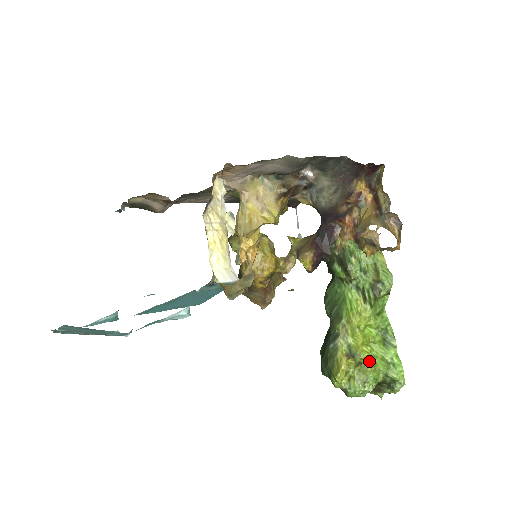
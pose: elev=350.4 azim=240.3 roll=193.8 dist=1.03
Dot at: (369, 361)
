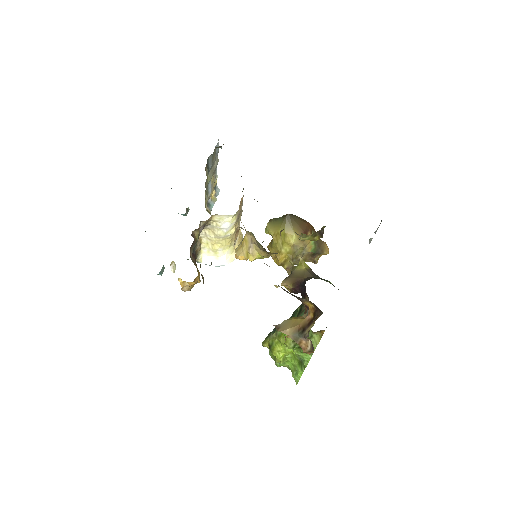
Dot at: (279, 359)
